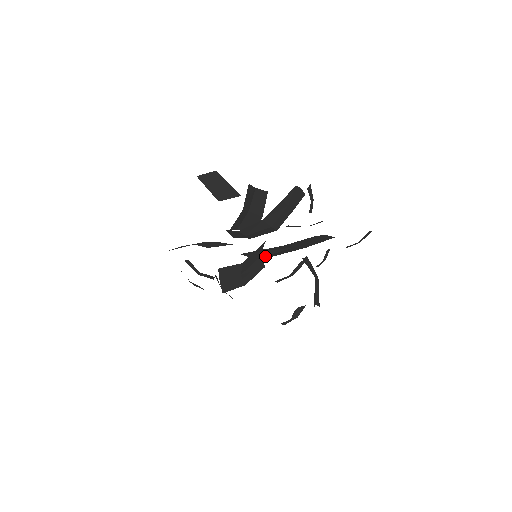
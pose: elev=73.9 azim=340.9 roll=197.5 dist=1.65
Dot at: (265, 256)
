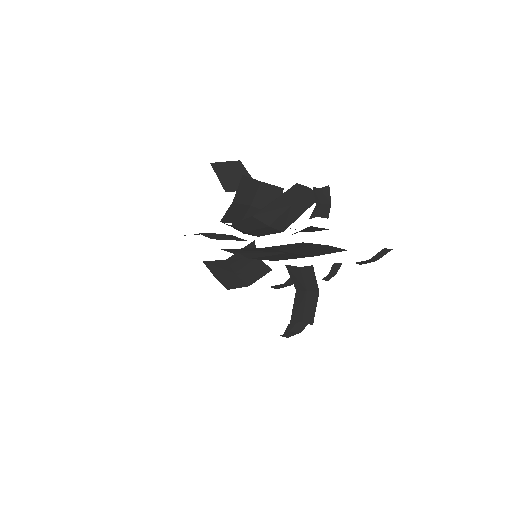
Dot at: (261, 257)
